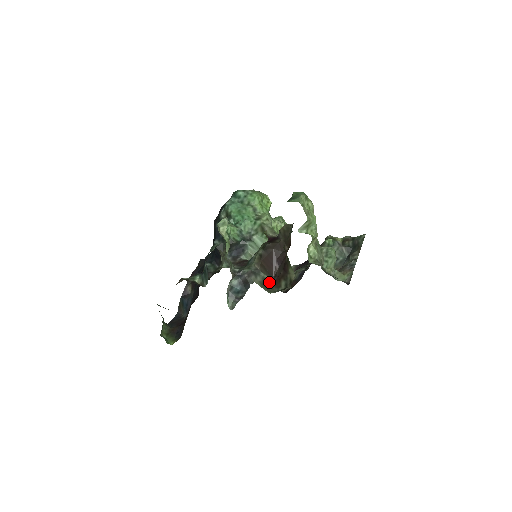
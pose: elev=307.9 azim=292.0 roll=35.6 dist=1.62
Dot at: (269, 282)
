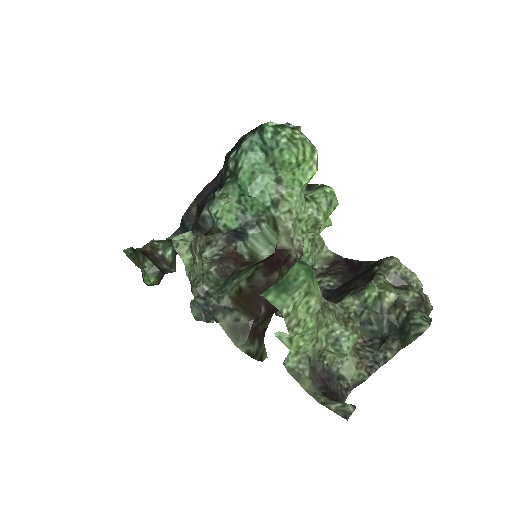
Dot at: (244, 325)
